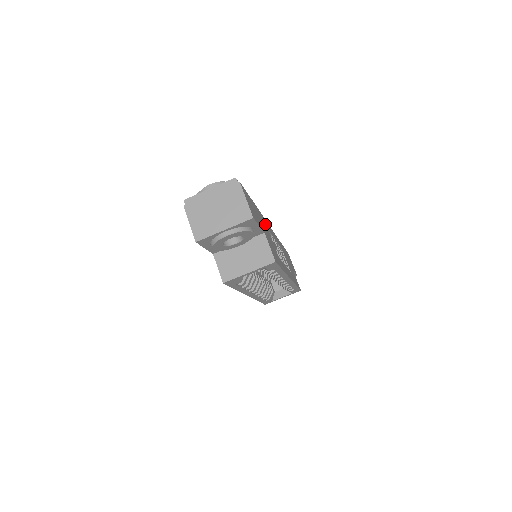
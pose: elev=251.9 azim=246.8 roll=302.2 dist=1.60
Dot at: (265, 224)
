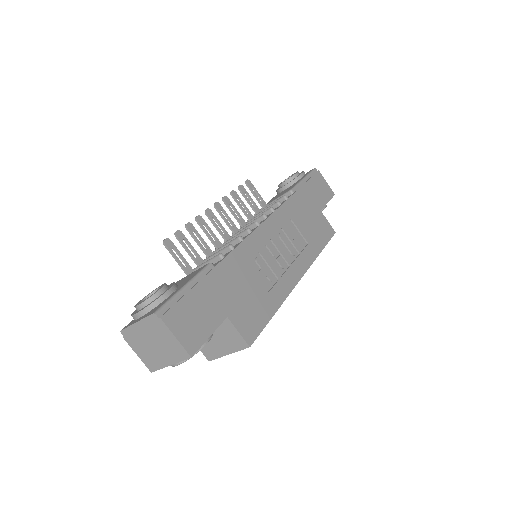
Dot at: (238, 265)
